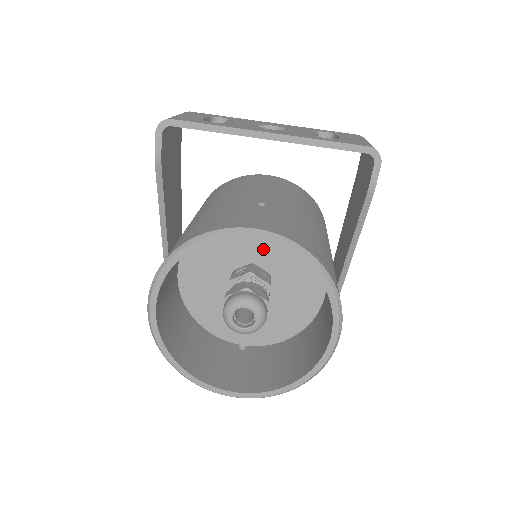
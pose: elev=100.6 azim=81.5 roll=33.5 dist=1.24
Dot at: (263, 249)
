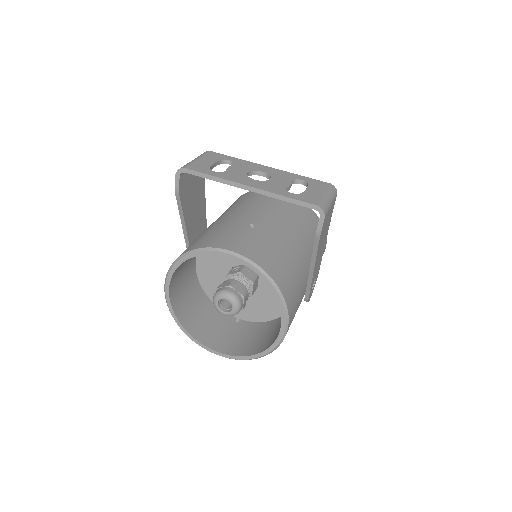
Dot at: occluded
